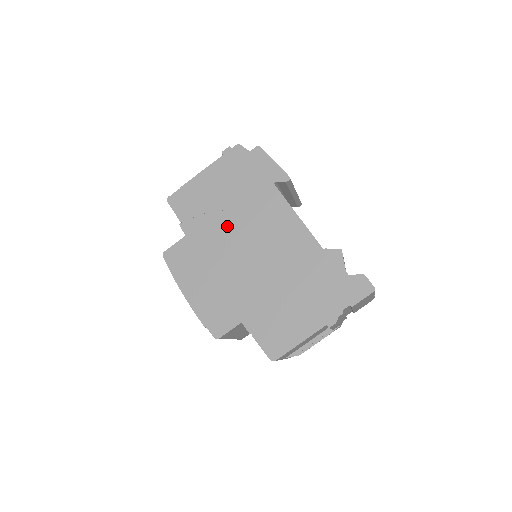
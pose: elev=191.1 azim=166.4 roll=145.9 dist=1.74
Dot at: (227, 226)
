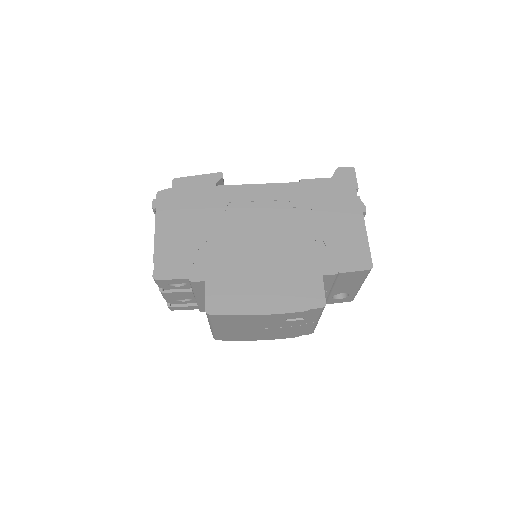
Dot at: (225, 240)
